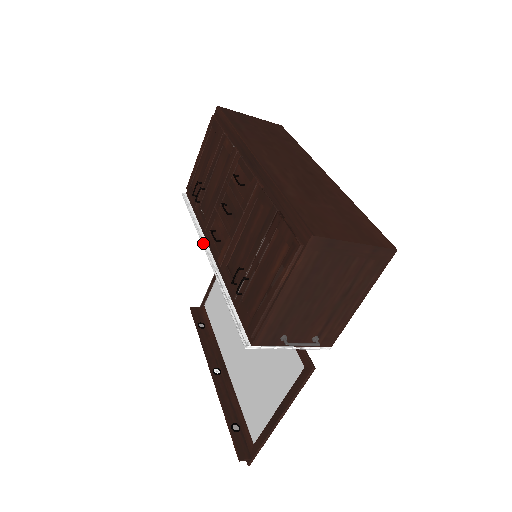
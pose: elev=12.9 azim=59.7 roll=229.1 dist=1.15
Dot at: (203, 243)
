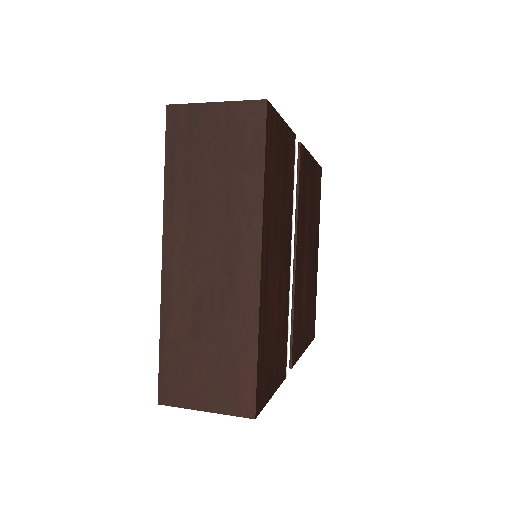
Dot at: occluded
